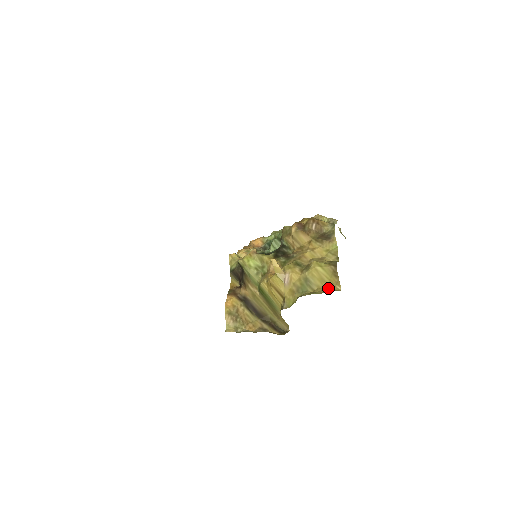
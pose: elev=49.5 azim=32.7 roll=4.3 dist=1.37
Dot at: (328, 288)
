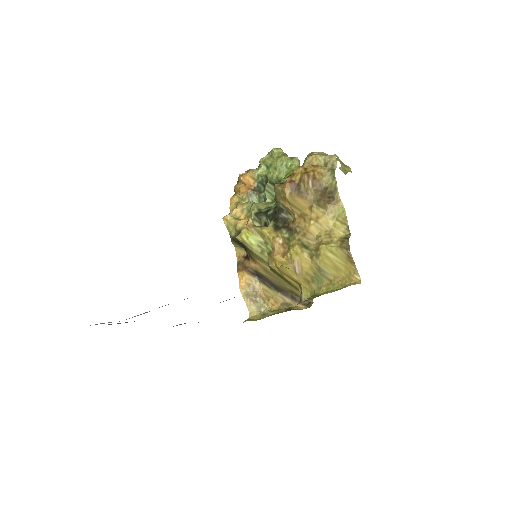
Dot at: (346, 278)
